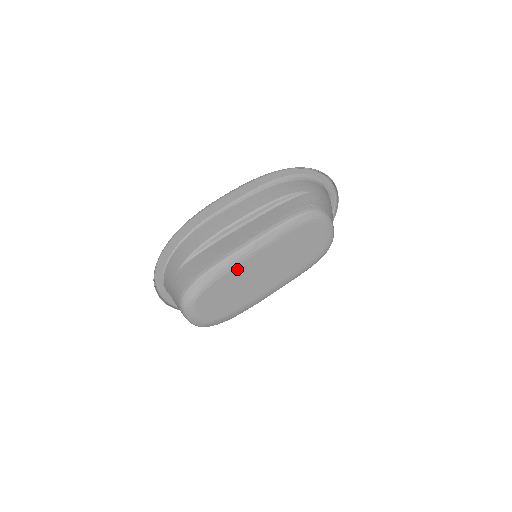
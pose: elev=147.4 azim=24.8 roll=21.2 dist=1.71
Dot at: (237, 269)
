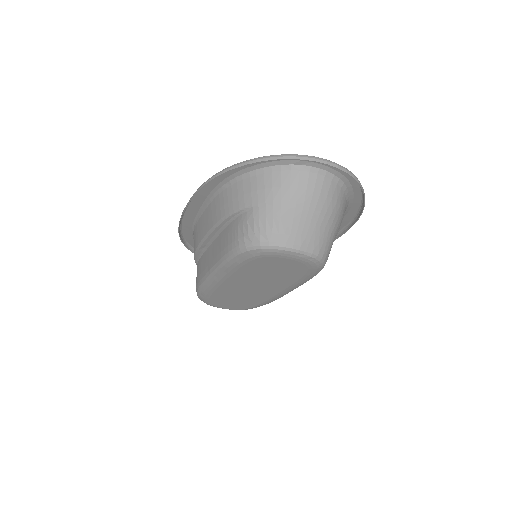
Dot at: (219, 290)
